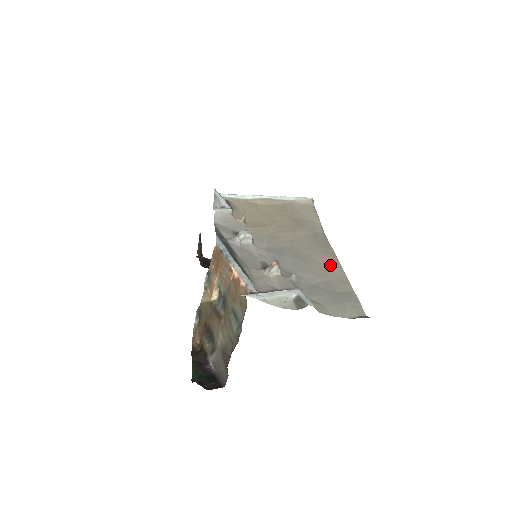
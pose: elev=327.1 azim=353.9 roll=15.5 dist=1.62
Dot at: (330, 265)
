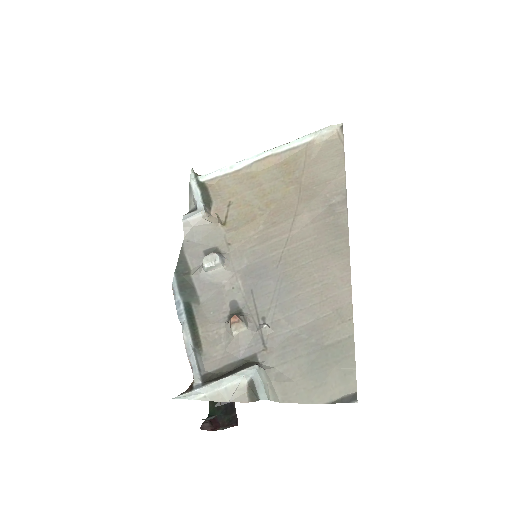
Dot at: (332, 281)
